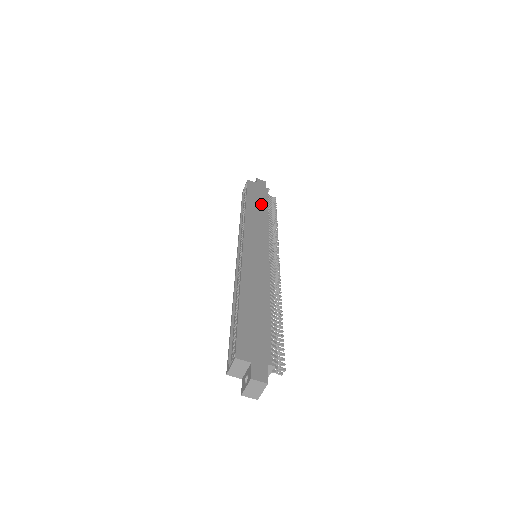
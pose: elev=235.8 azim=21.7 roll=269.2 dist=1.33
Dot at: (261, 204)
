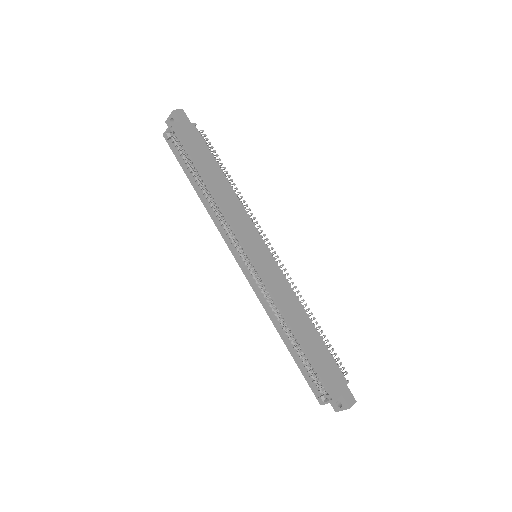
Dot at: (213, 167)
